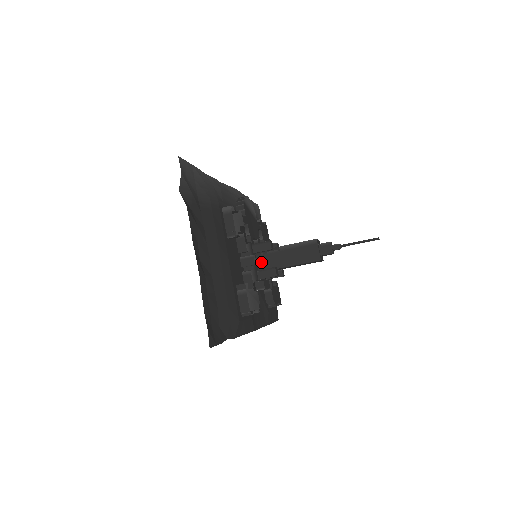
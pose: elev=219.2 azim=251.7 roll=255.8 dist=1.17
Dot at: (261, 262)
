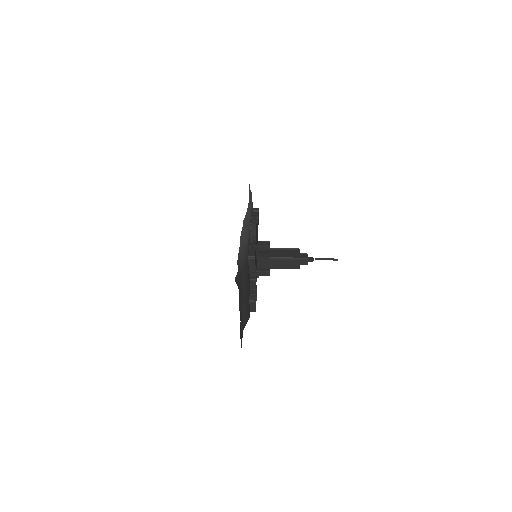
Dot at: (260, 263)
